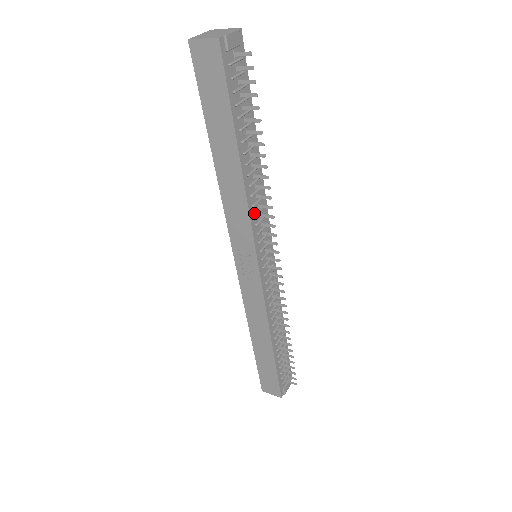
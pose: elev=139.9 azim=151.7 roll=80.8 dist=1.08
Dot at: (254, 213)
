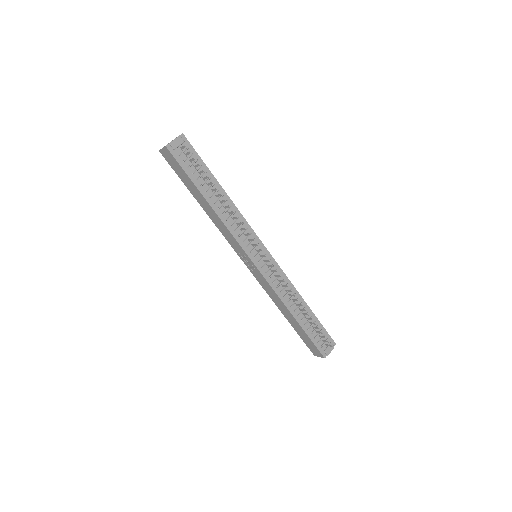
Dot at: (234, 229)
